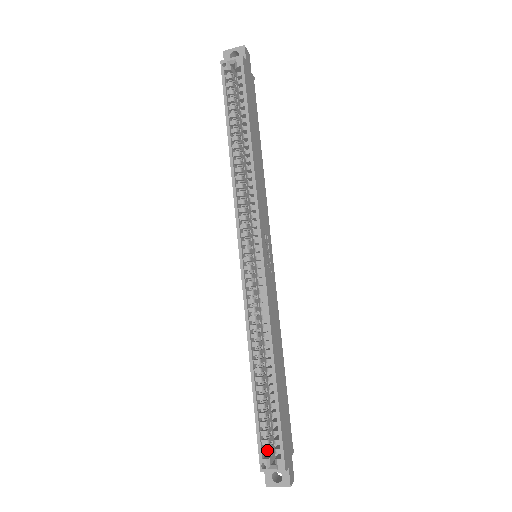
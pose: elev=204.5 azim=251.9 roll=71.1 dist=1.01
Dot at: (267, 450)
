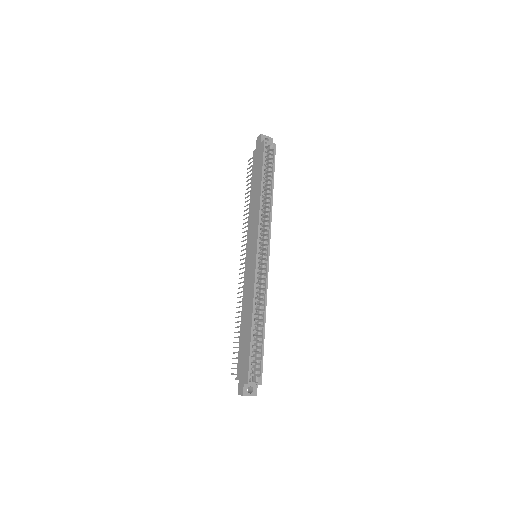
Dot at: (252, 371)
